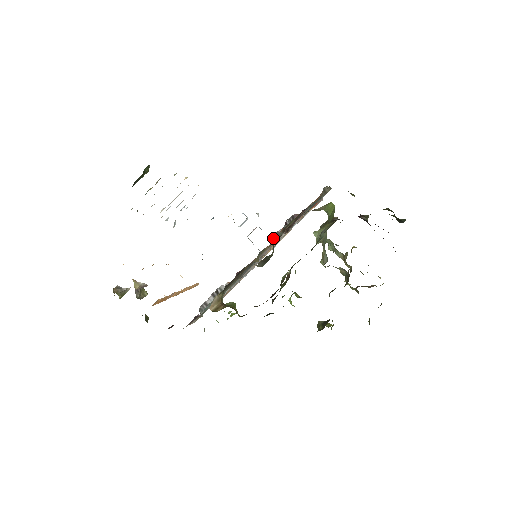
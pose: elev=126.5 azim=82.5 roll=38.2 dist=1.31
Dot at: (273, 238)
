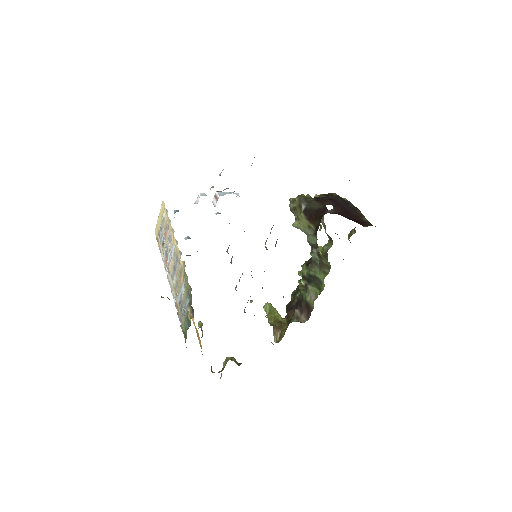
Dot at: occluded
